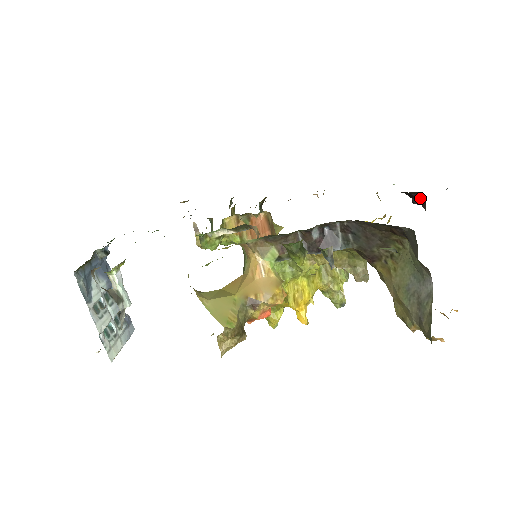
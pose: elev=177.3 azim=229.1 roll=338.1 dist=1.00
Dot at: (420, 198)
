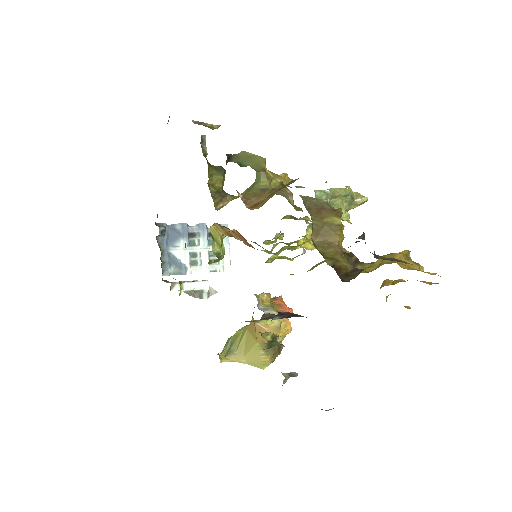
Dot at: occluded
